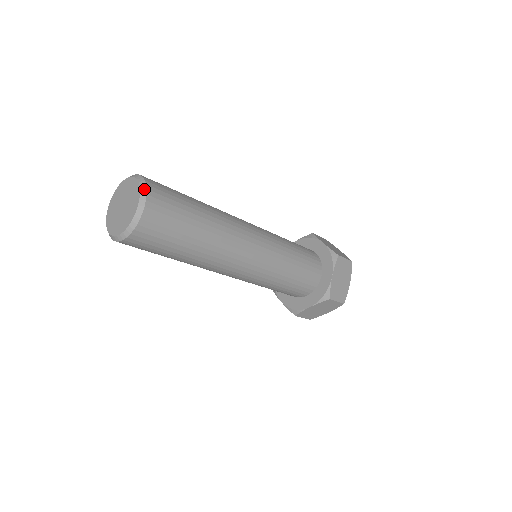
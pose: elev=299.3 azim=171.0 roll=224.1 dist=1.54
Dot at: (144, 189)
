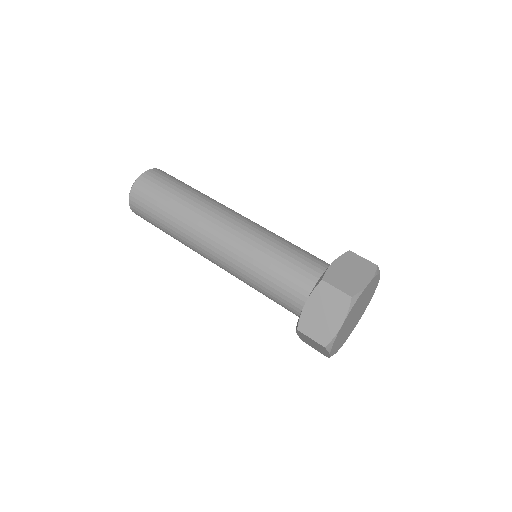
Dot at: occluded
